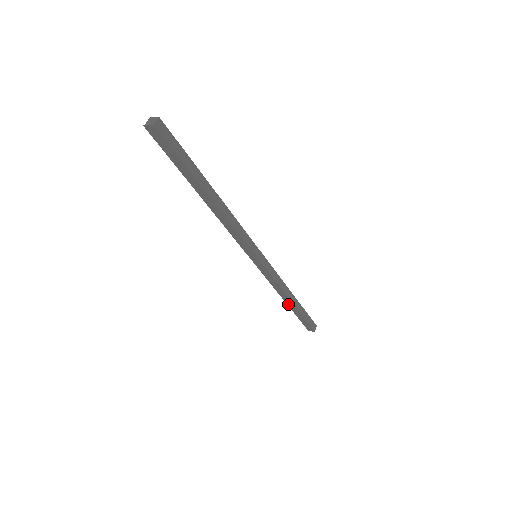
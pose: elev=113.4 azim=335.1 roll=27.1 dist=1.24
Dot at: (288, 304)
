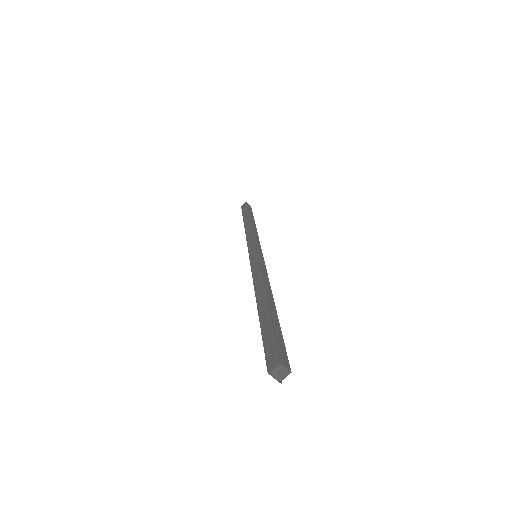
Dot at: (245, 223)
